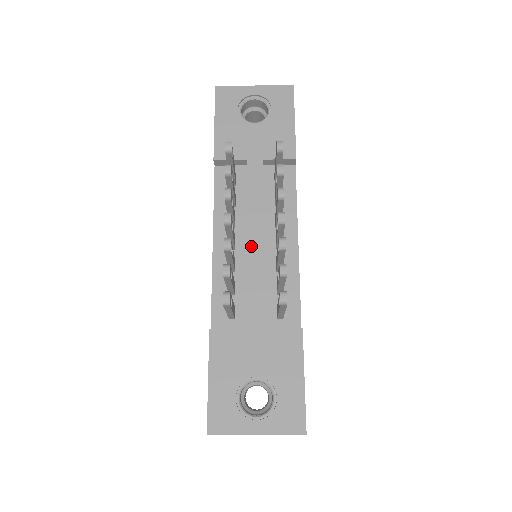
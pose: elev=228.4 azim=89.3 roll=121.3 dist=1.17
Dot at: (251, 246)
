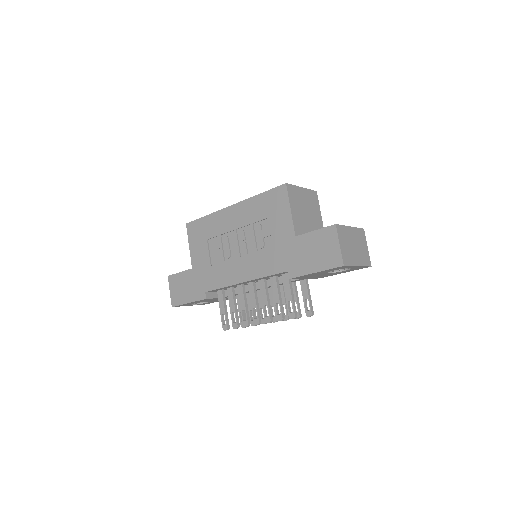
Dot at: occluded
